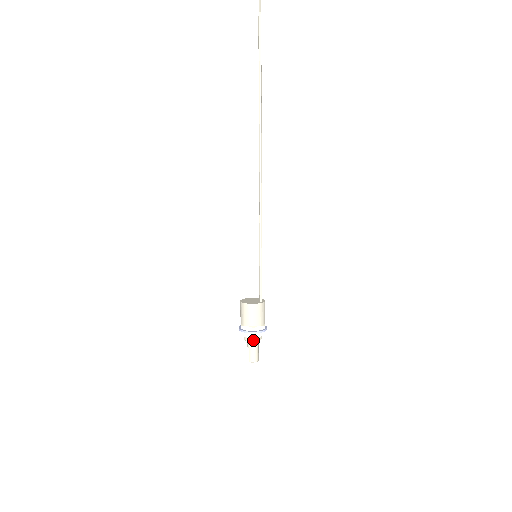
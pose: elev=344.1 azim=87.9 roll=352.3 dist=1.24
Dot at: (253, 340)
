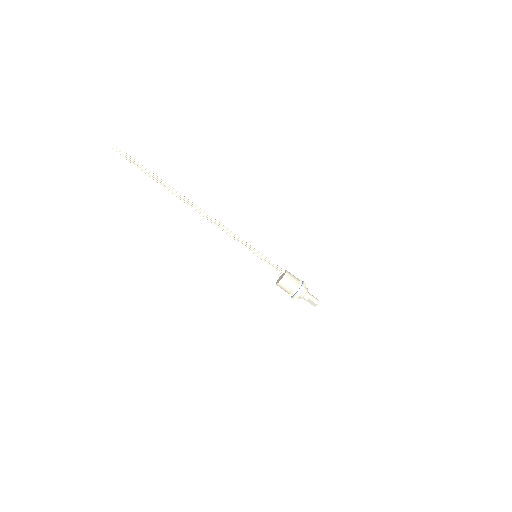
Dot at: (306, 291)
